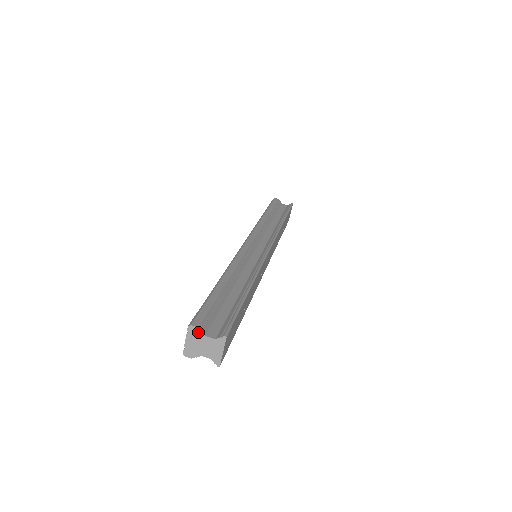
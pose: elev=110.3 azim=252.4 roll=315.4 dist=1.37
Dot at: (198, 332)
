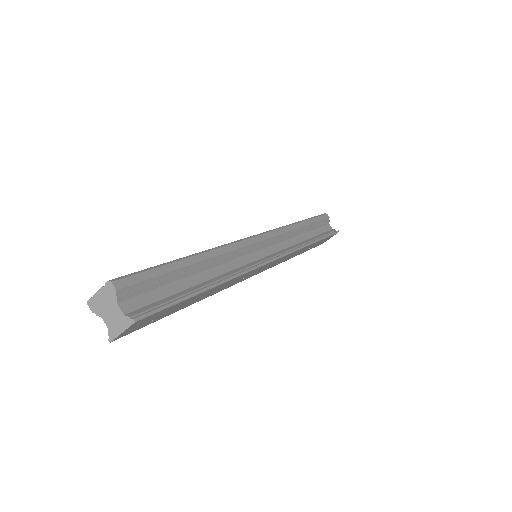
Dot at: (114, 294)
